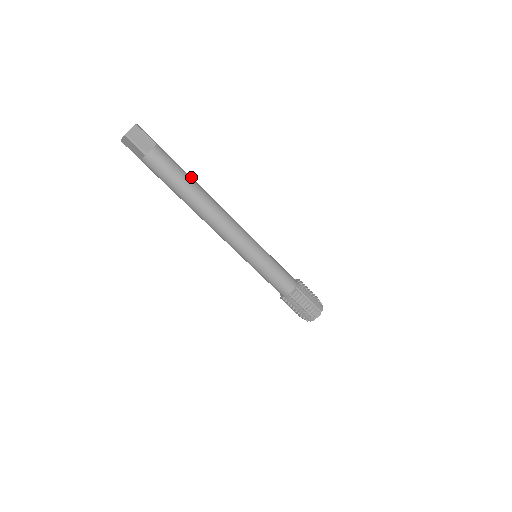
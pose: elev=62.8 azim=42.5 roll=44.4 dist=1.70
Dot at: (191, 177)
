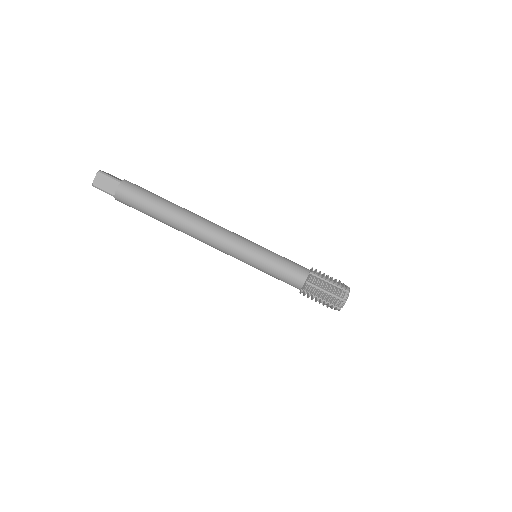
Dot at: occluded
